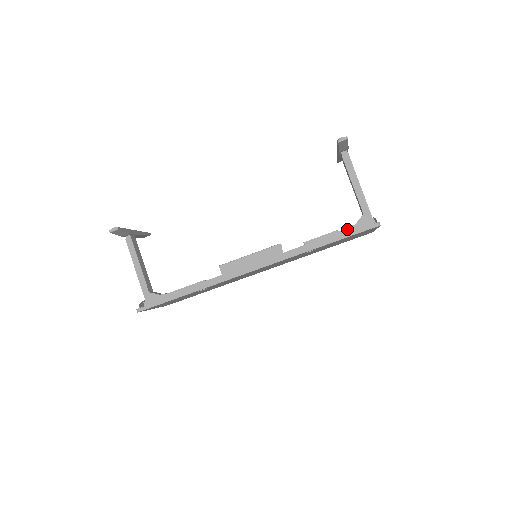
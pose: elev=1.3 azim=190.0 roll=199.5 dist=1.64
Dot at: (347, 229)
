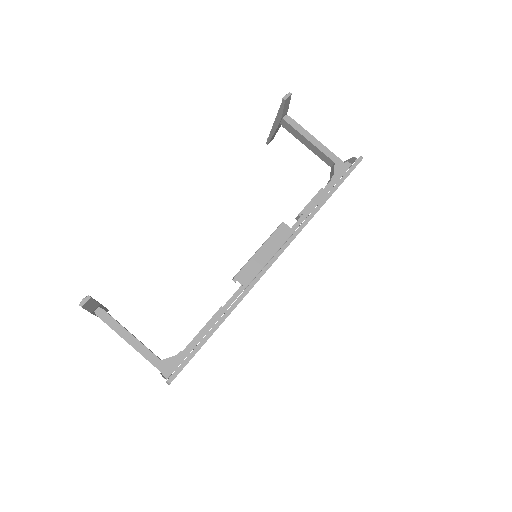
Dot at: (331, 181)
